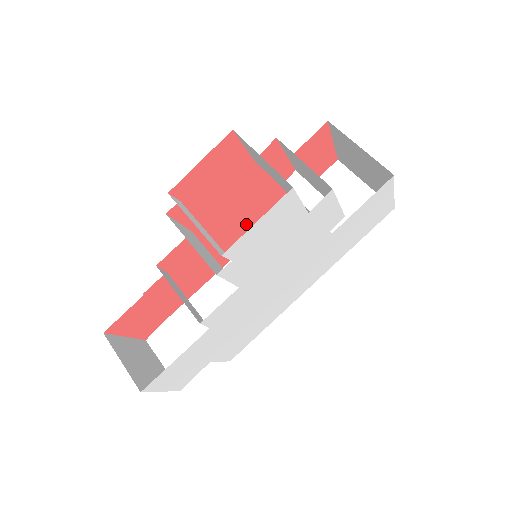
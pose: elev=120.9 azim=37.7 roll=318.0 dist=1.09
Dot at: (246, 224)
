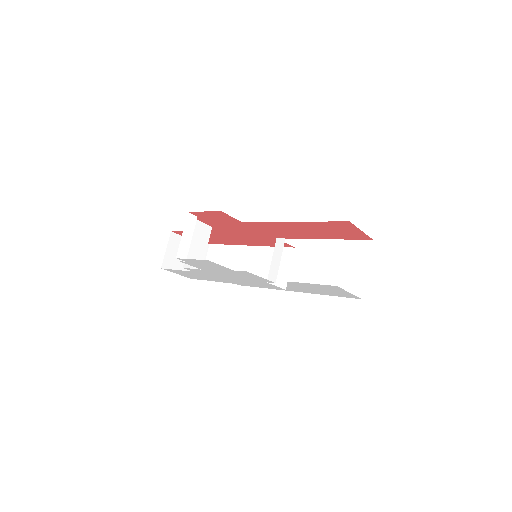
Dot at: (255, 239)
